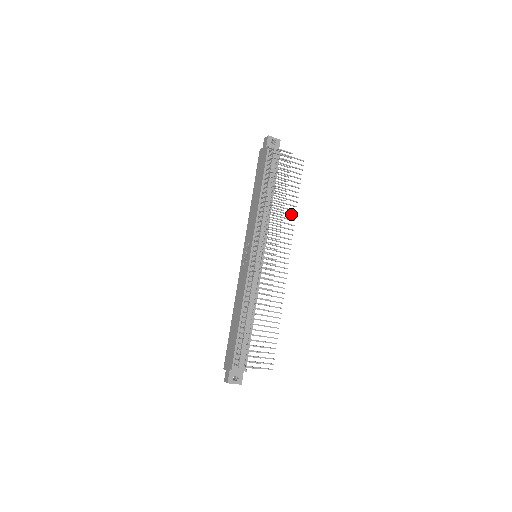
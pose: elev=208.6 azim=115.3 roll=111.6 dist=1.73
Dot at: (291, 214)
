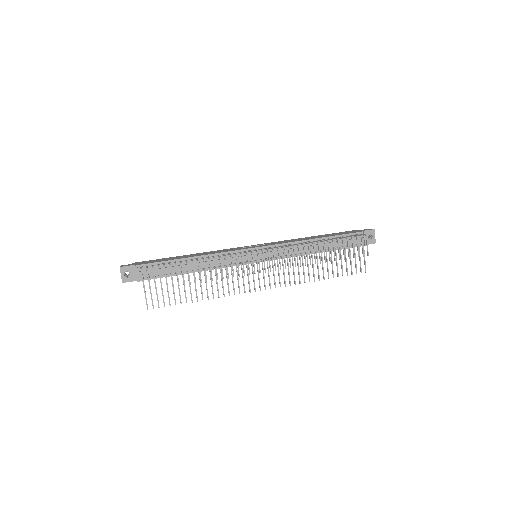
Dot at: occluded
